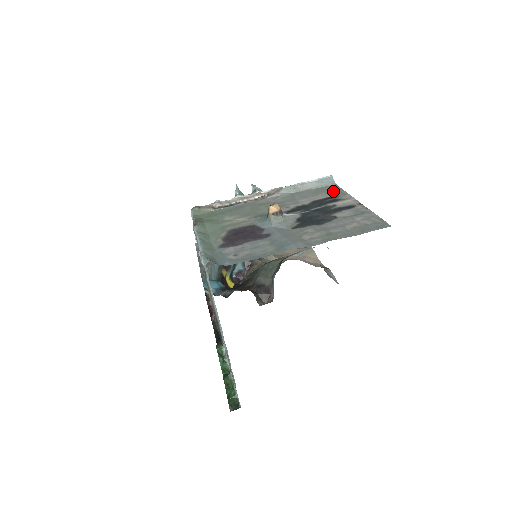
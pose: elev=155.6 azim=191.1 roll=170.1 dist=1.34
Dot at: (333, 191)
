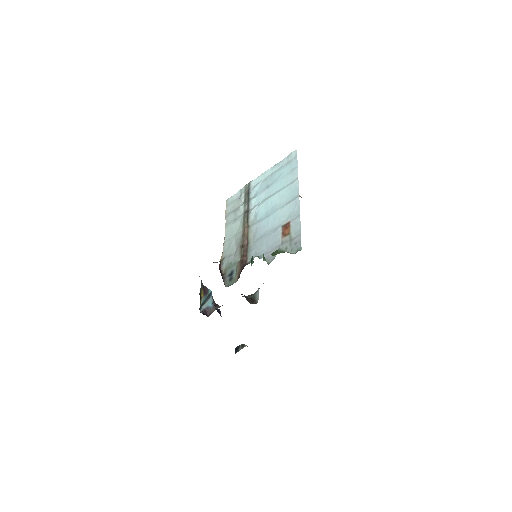
Dot at: occluded
